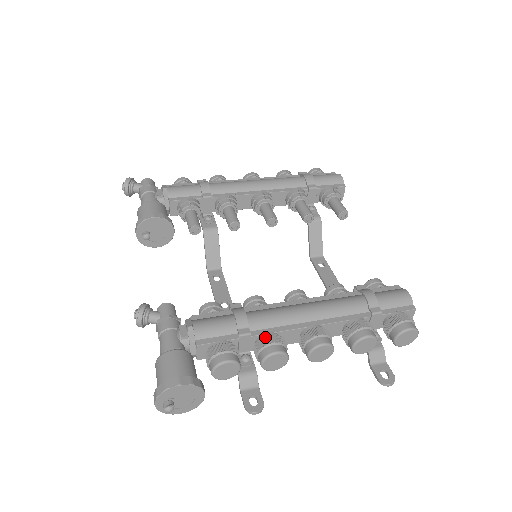
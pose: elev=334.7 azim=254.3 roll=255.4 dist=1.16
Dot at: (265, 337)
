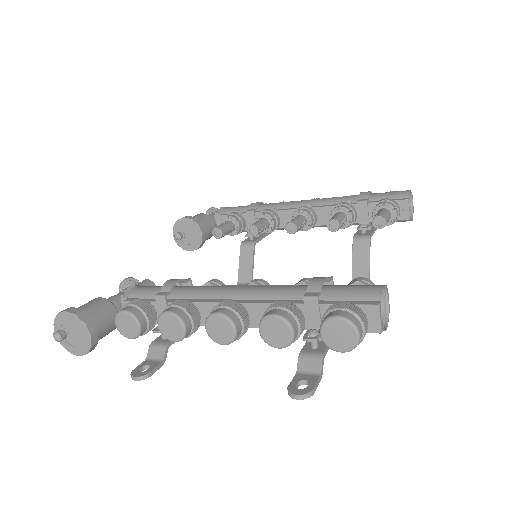
Dot at: (175, 301)
